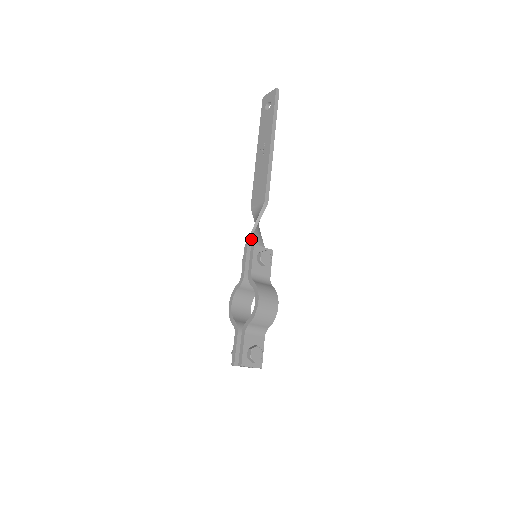
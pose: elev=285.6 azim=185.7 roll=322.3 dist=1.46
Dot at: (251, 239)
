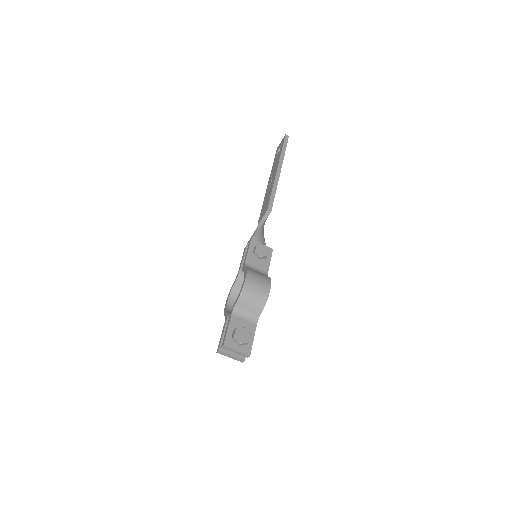
Dot at: occluded
